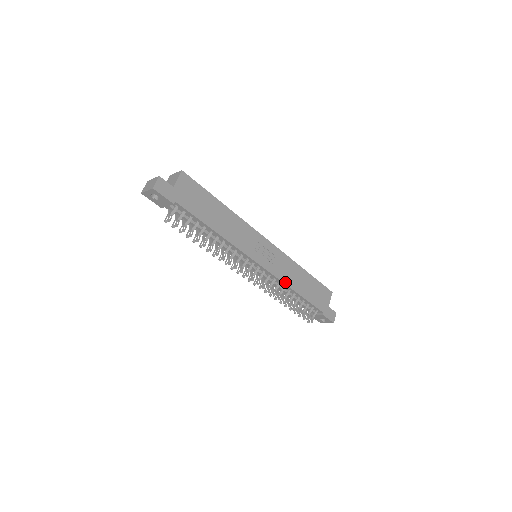
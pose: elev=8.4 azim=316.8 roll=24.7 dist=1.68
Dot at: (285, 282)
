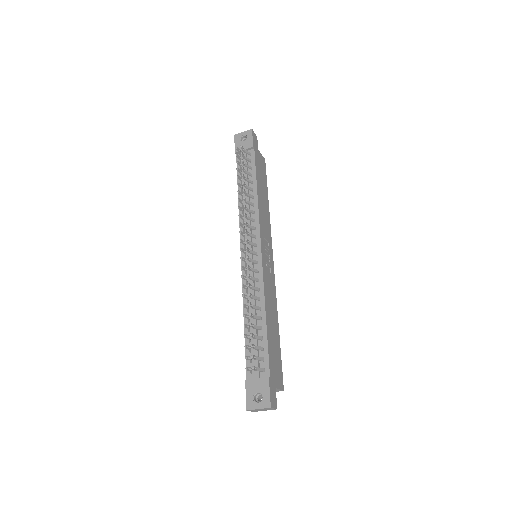
Dot at: (265, 293)
